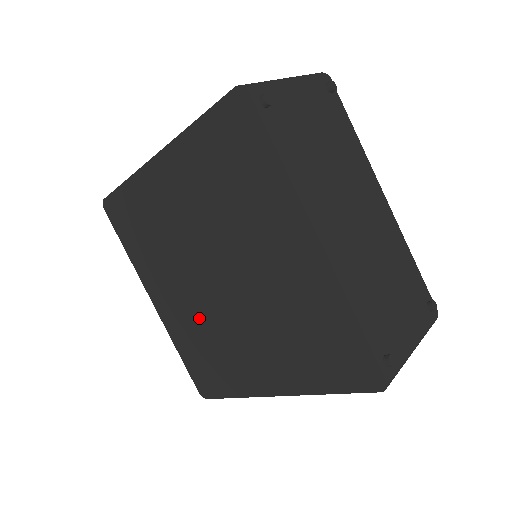
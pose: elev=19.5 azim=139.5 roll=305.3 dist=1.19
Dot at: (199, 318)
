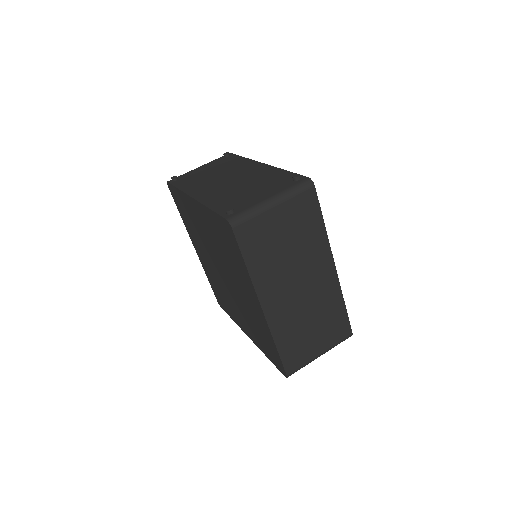
Dot at: (244, 312)
